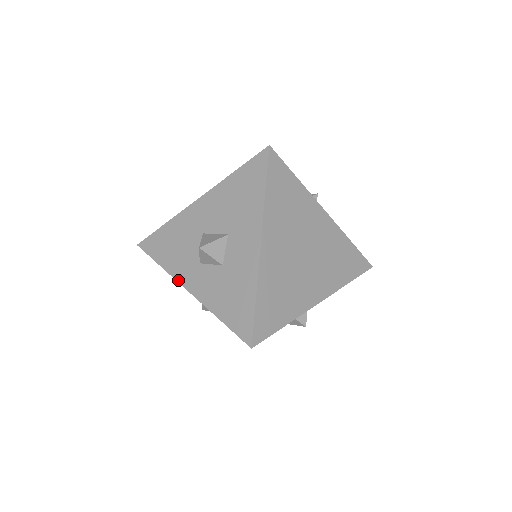
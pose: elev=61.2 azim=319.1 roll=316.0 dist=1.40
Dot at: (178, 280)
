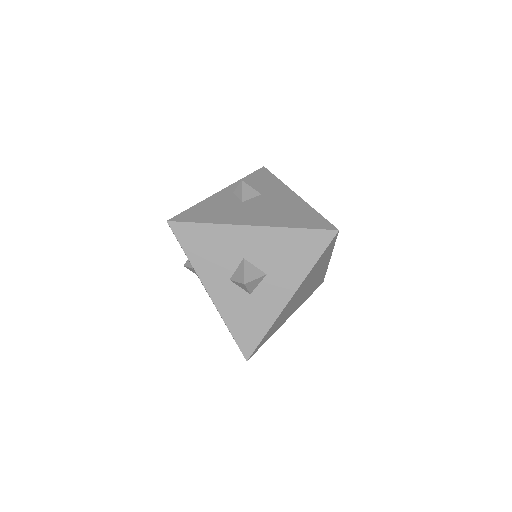
Dot at: (202, 280)
